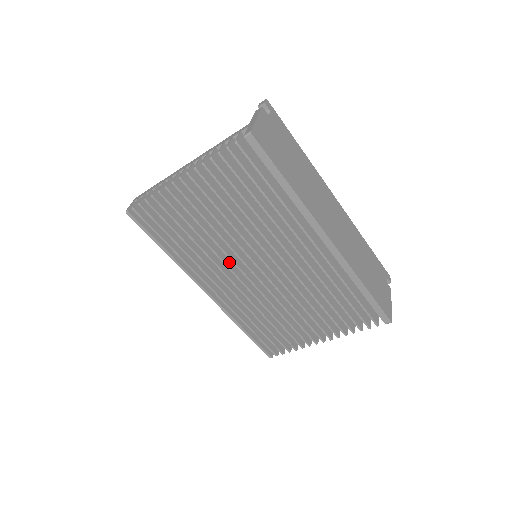
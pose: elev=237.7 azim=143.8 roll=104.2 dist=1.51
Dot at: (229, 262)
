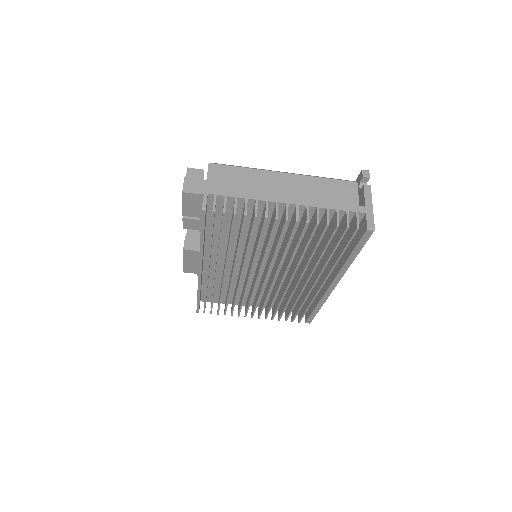
Dot at: occluded
